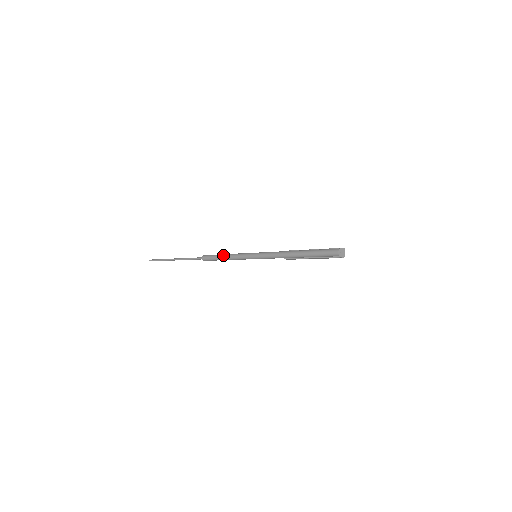
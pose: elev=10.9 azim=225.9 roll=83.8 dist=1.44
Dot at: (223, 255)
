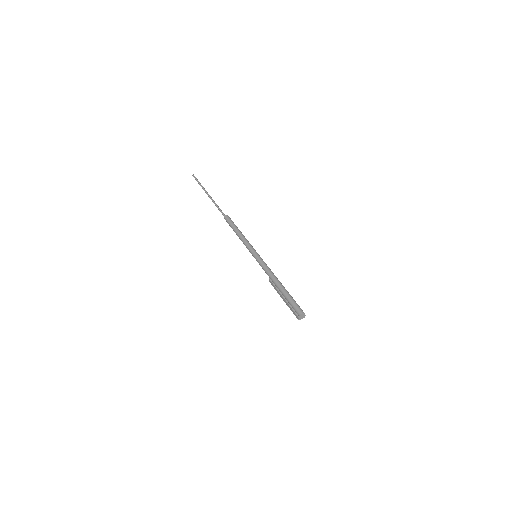
Dot at: (240, 231)
